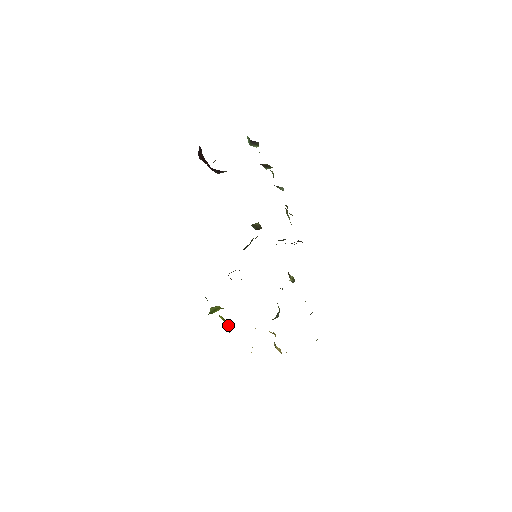
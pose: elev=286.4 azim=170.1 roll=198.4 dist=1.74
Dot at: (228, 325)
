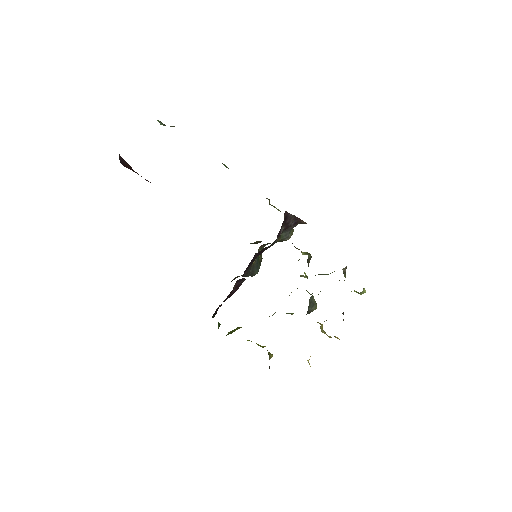
Dot at: (262, 346)
